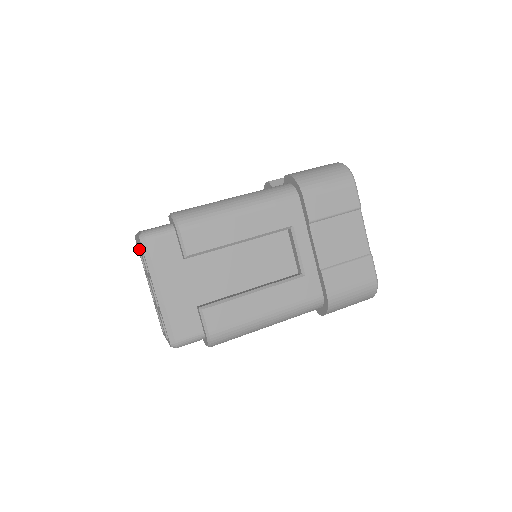
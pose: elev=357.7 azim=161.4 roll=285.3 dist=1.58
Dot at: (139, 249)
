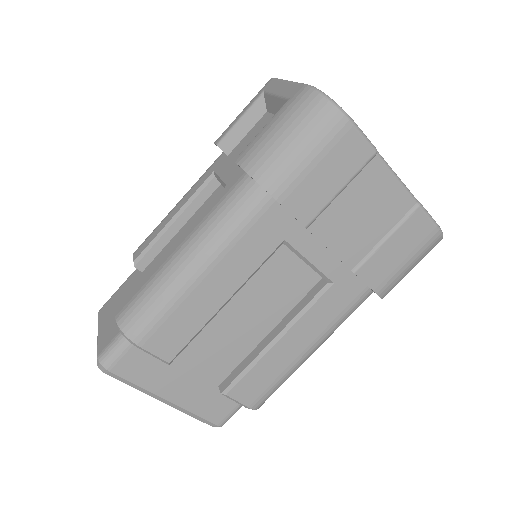
Dot at: occluded
